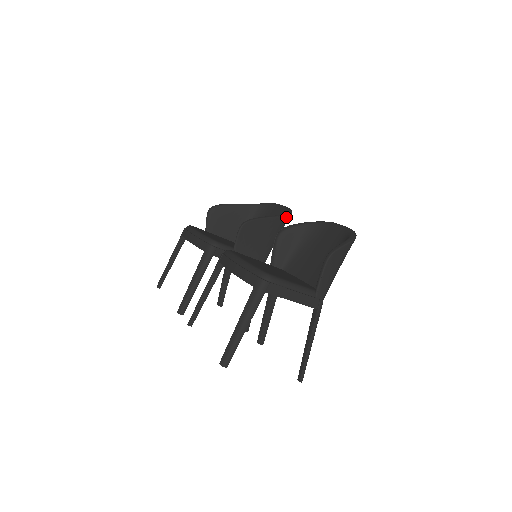
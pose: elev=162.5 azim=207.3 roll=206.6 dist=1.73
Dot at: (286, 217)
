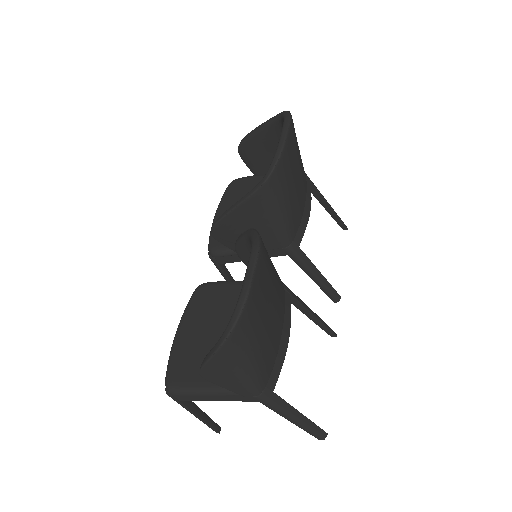
Dot at: (261, 189)
